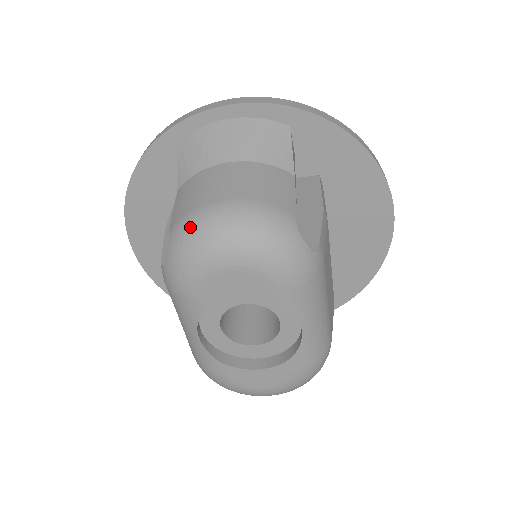
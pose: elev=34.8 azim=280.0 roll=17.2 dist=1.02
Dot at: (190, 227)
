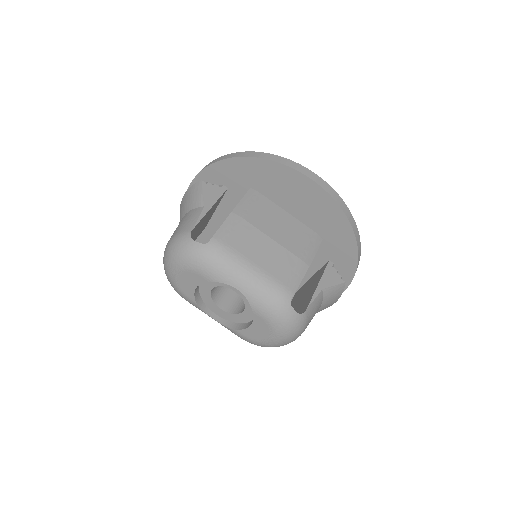
Dot at: occluded
